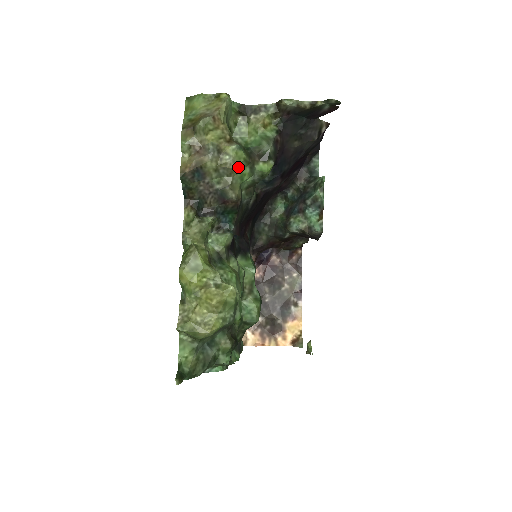
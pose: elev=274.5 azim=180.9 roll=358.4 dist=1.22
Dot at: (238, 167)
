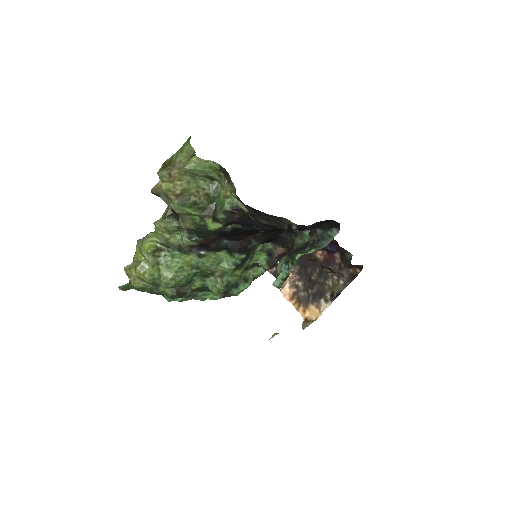
Dot at: (185, 213)
